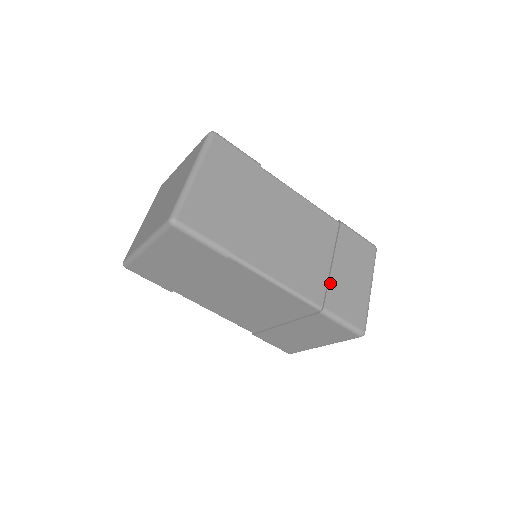
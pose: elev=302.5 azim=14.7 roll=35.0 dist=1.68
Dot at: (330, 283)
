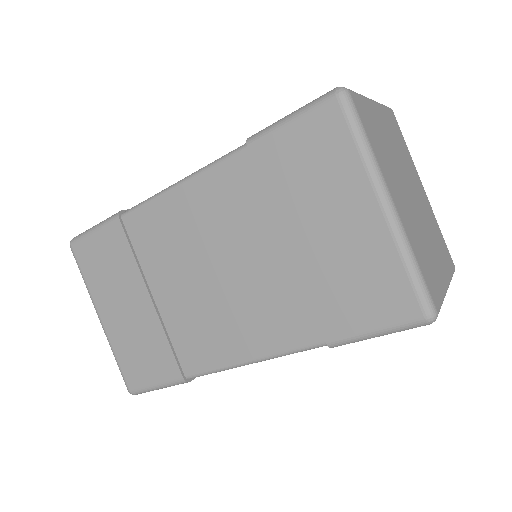
Dot at: occluded
